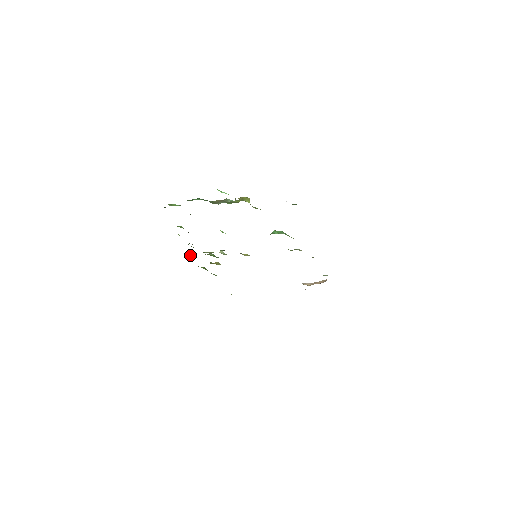
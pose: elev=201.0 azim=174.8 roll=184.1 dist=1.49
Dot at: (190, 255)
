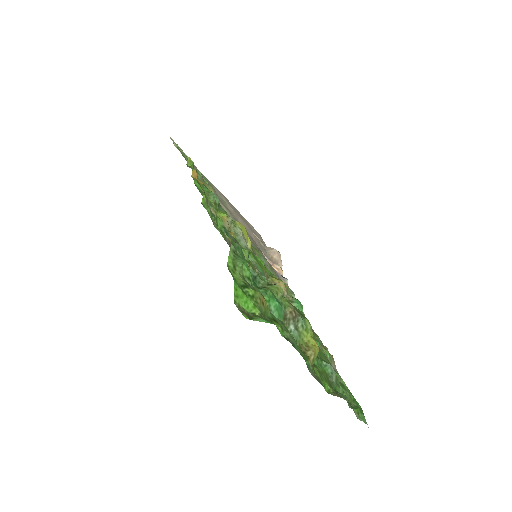
Dot at: (195, 182)
